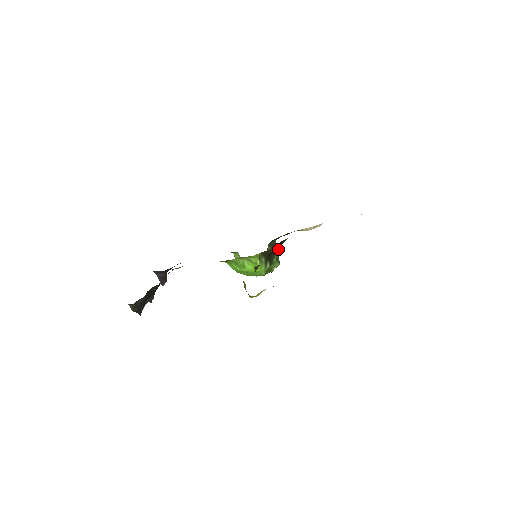
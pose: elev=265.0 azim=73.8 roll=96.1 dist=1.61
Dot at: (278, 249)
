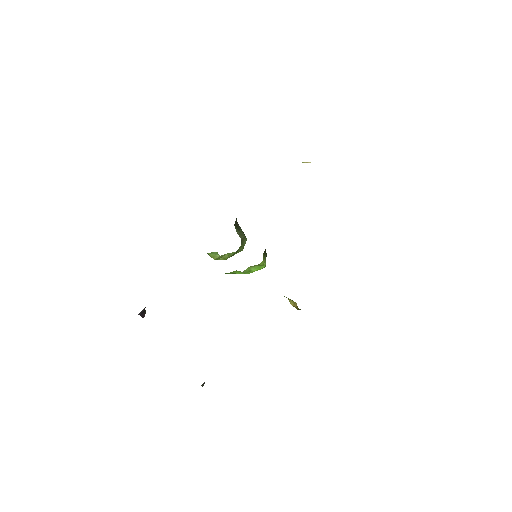
Dot at: occluded
